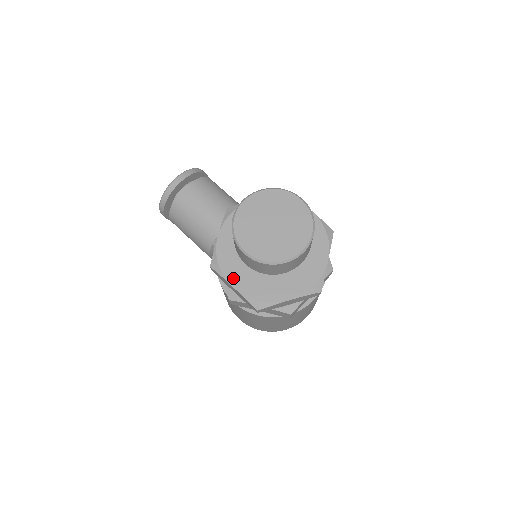
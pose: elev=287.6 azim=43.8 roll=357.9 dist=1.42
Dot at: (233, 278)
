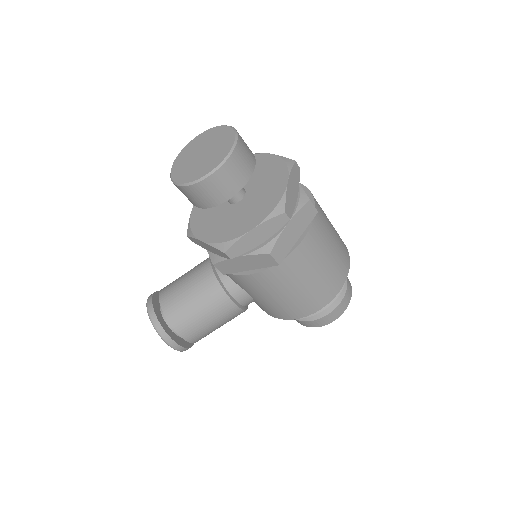
Dot at: (244, 229)
